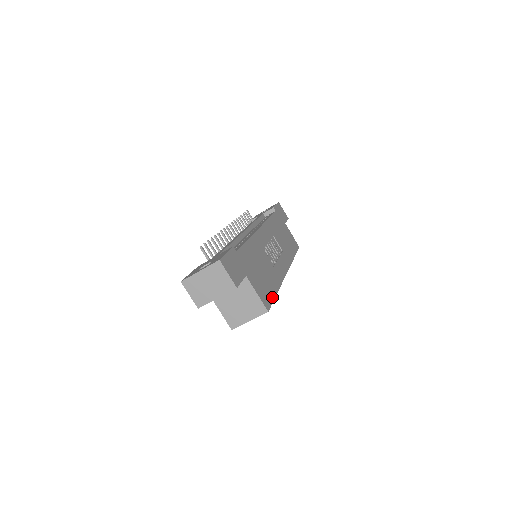
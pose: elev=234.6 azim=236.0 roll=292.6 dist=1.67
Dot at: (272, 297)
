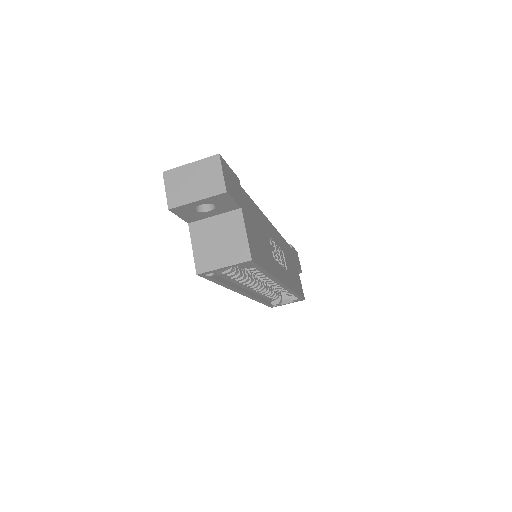
Dot at: (261, 264)
